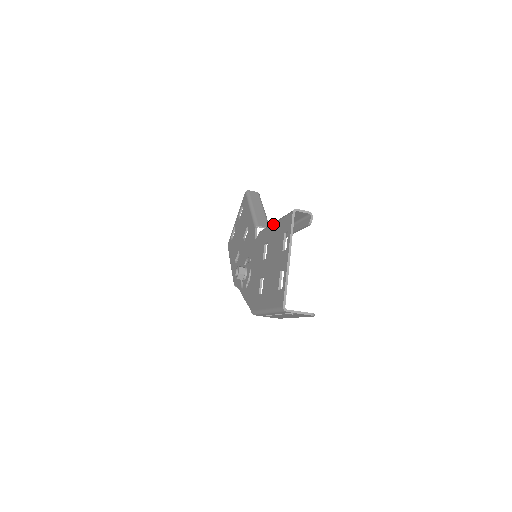
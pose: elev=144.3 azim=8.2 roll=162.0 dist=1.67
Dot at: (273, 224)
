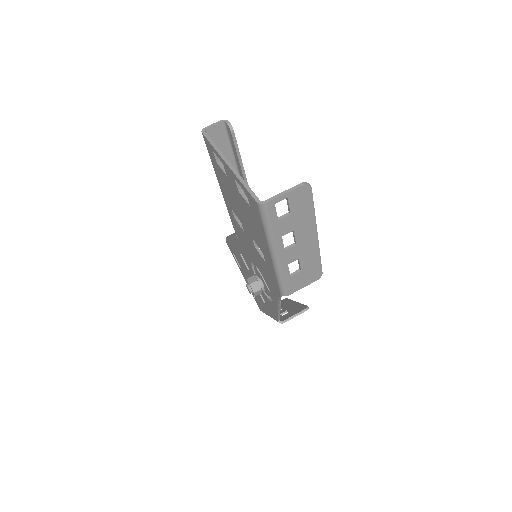
Dot at: occluded
